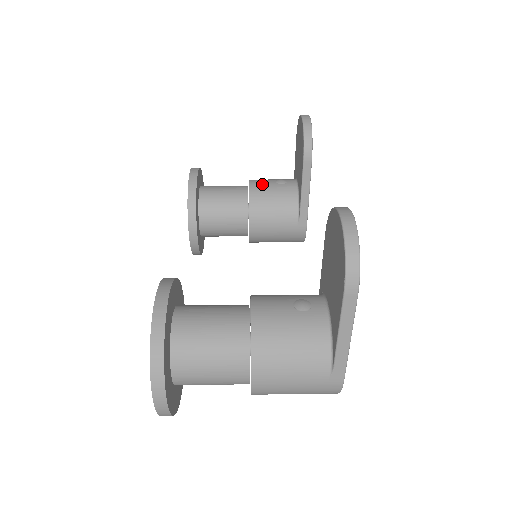
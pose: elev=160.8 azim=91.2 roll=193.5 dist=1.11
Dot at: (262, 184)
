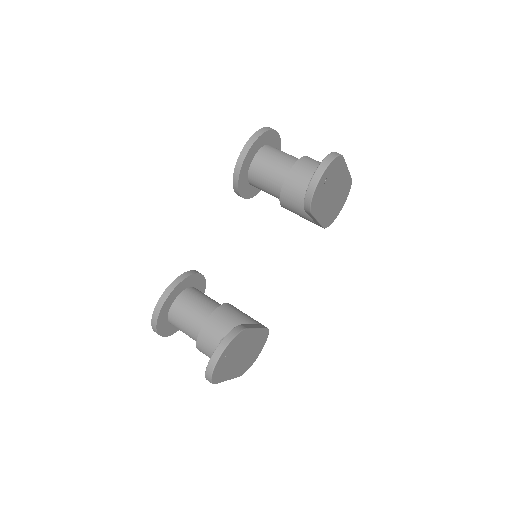
Dot at: (296, 182)
